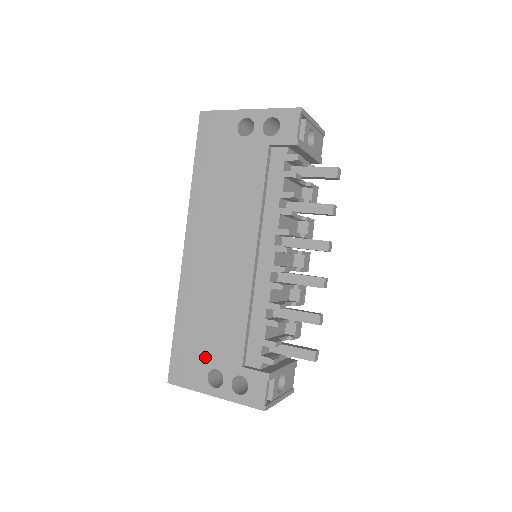
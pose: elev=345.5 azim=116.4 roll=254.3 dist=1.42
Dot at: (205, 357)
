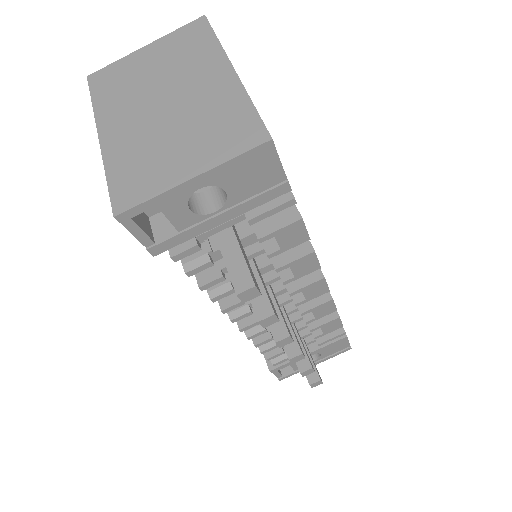
Dot at: occluded
